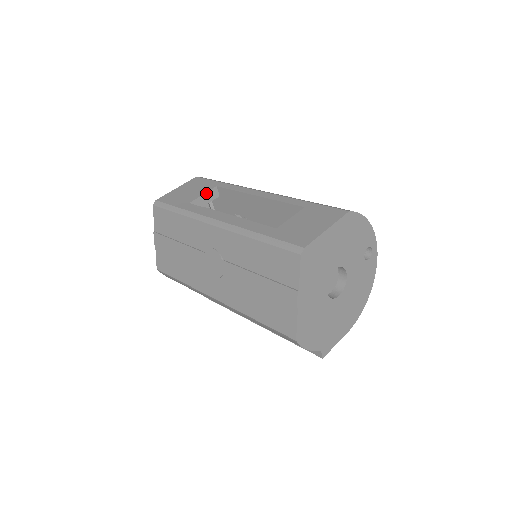
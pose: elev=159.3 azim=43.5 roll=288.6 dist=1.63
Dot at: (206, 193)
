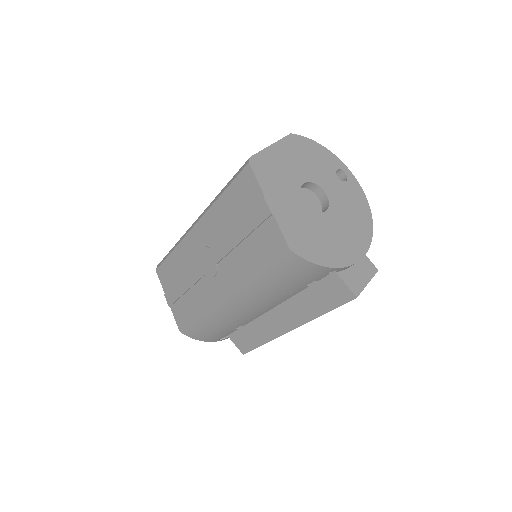
Dot at: occluded
